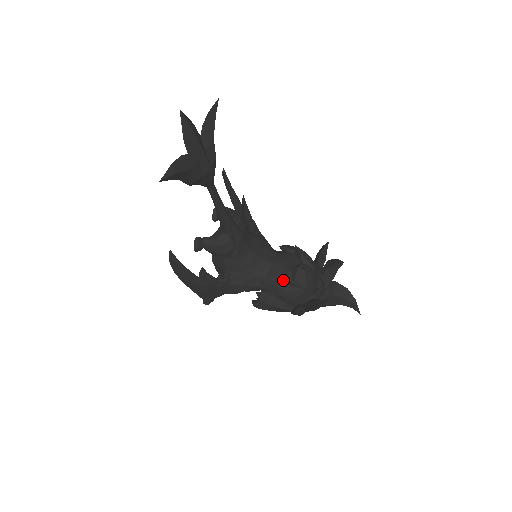
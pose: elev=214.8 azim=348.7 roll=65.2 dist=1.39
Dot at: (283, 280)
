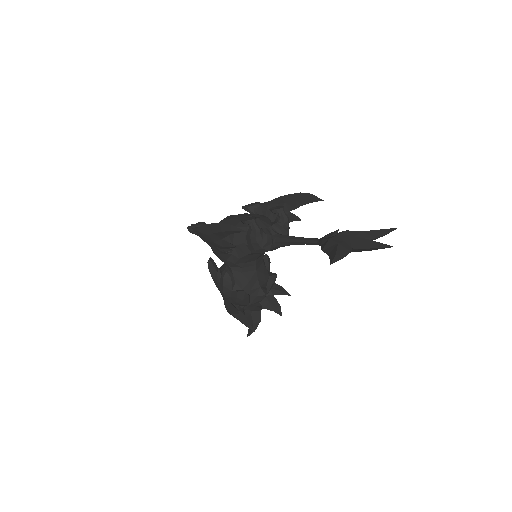
Dot at: (249, 288)
